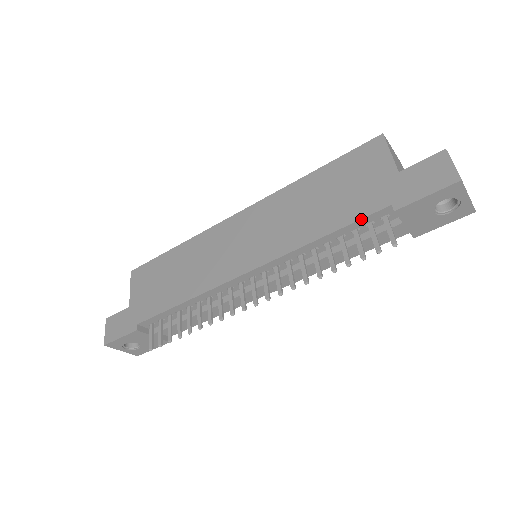
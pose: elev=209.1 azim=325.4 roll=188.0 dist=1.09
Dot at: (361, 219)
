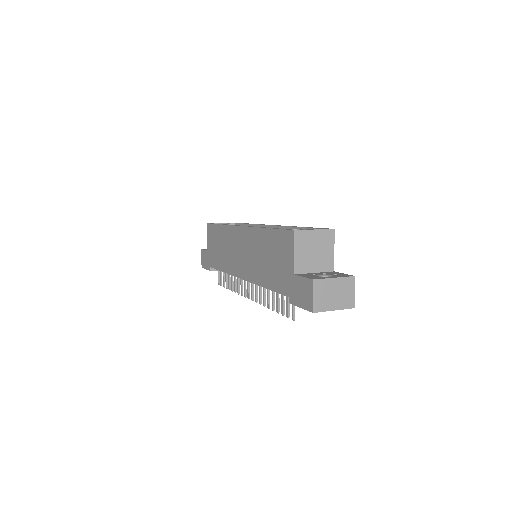
Dot at: occluded
